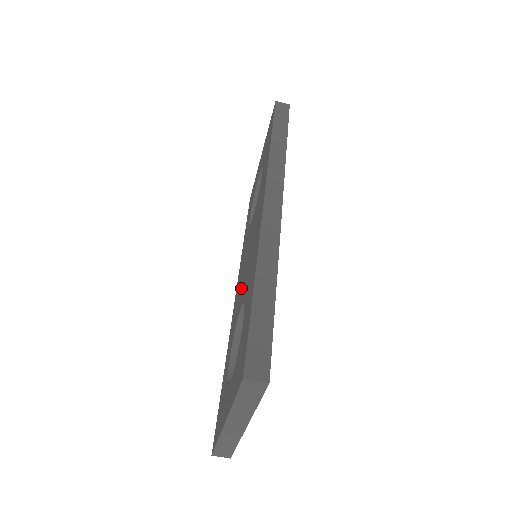
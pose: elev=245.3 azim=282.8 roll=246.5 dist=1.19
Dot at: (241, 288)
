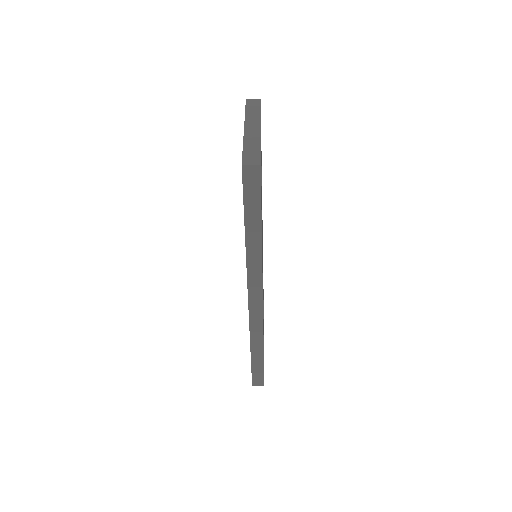
Dot at: occluded
